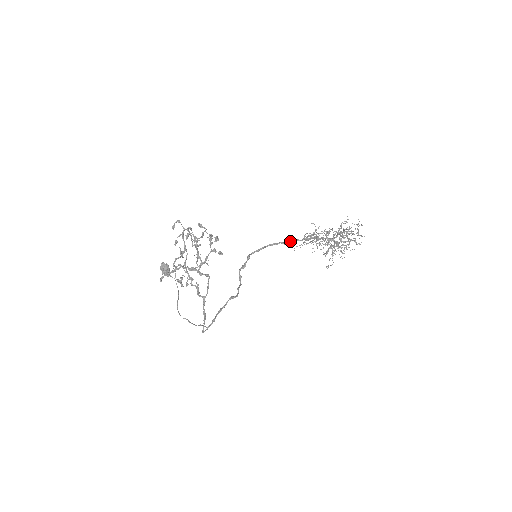
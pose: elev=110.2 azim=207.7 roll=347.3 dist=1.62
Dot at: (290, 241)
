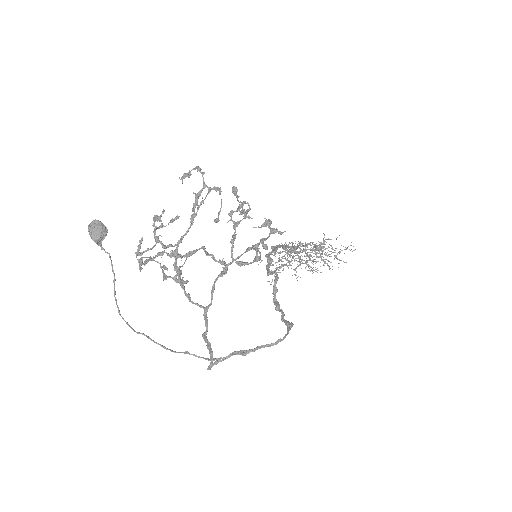
Dot at: (287, 246)
